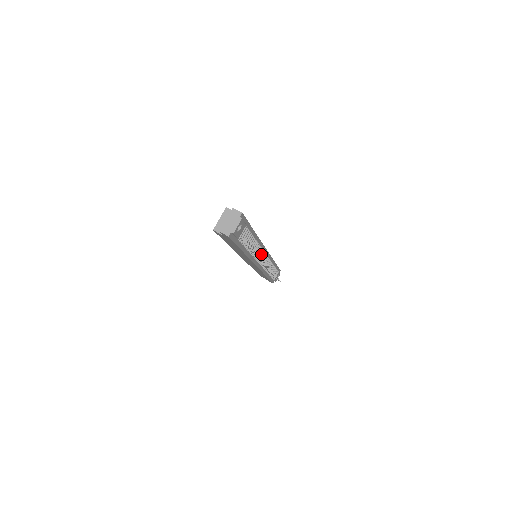
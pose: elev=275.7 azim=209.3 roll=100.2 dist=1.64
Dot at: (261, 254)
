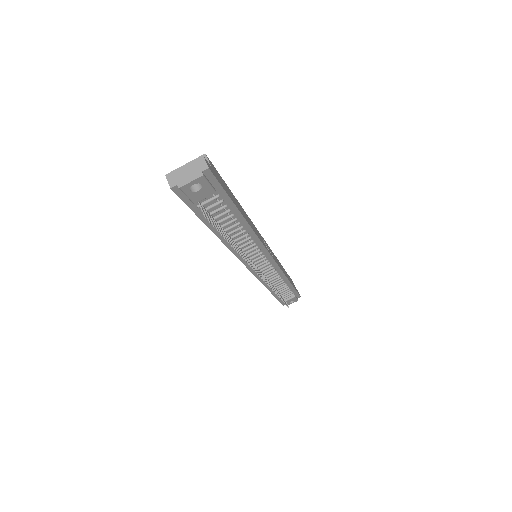
Dot at: (259, 256)
